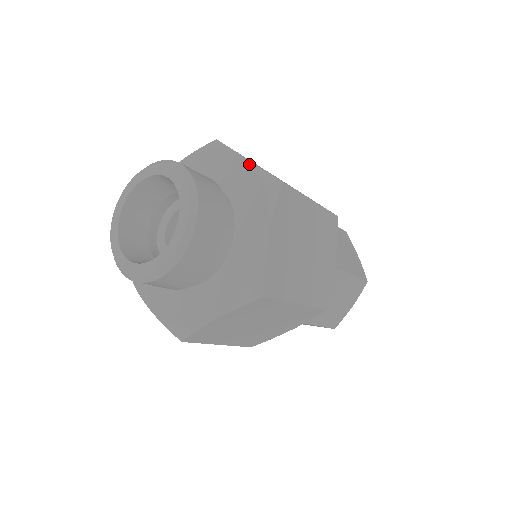
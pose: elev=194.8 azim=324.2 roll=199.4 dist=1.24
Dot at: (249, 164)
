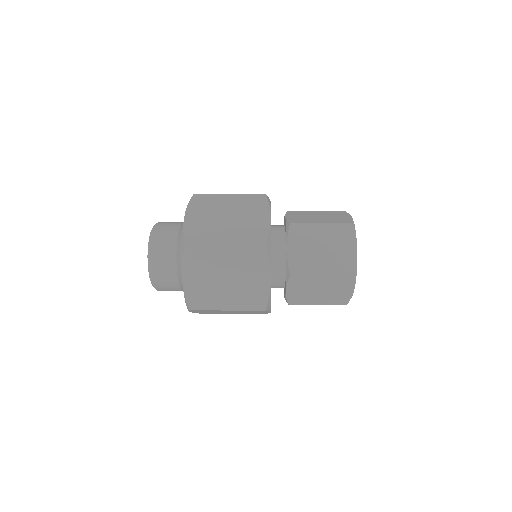
Dot at: (183, 226)
